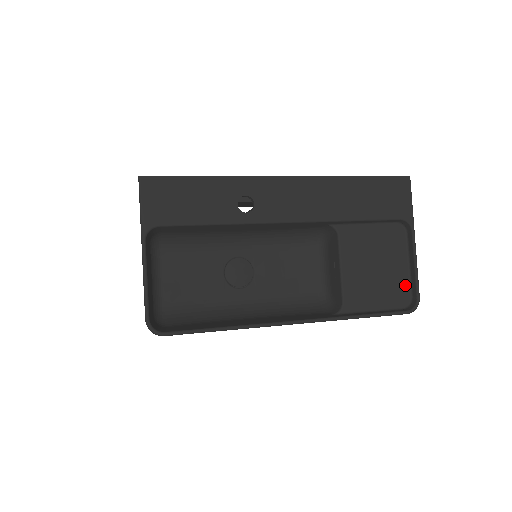
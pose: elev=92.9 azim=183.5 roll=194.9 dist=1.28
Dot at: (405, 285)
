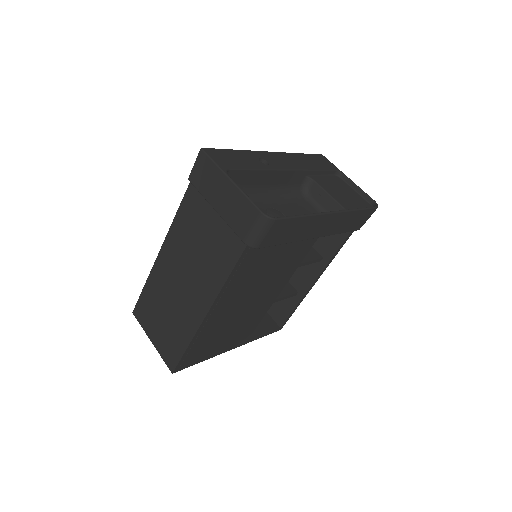
Dot at: (363, 200)
